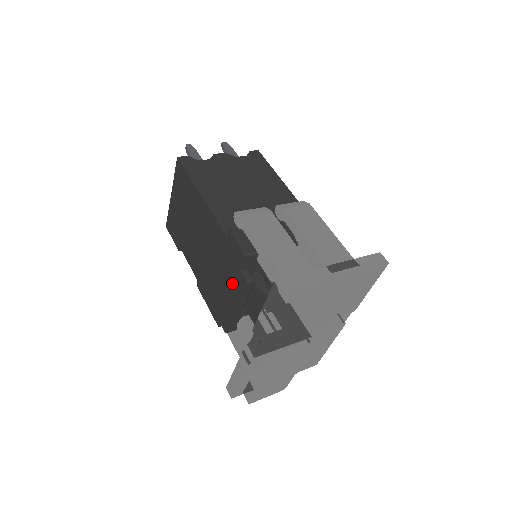
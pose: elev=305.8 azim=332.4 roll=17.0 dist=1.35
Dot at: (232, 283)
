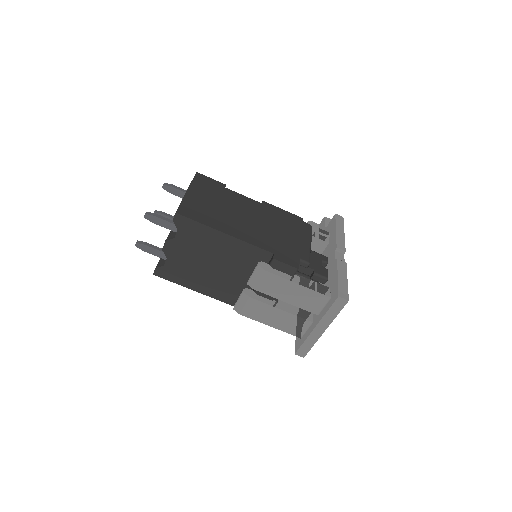
Dot at: occluded
